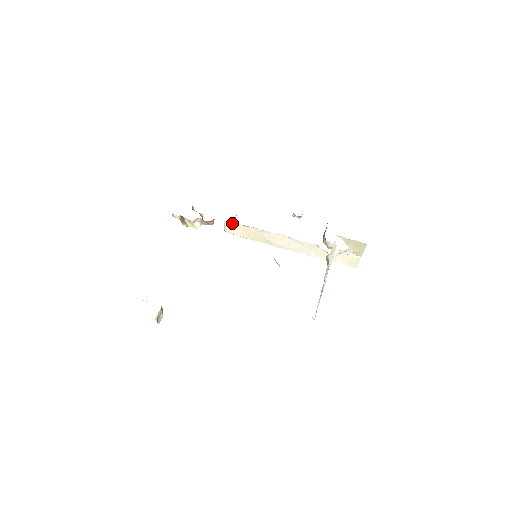
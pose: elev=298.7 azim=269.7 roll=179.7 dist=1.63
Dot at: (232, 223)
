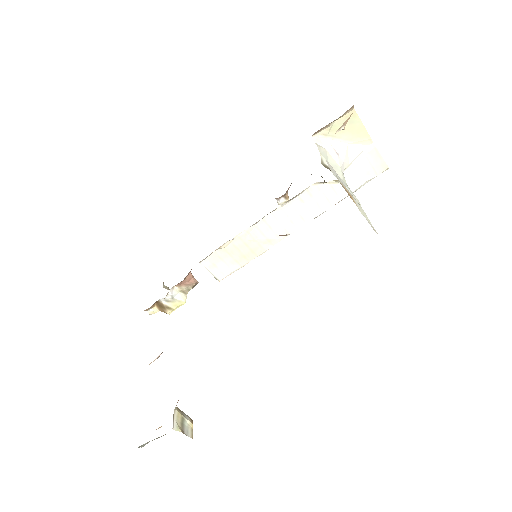
Dot at: (211, 258)
